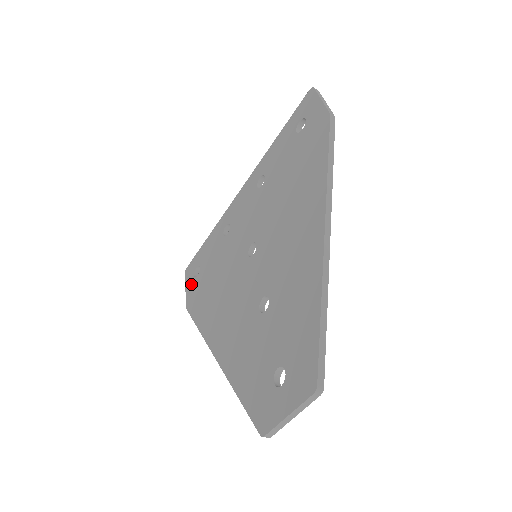
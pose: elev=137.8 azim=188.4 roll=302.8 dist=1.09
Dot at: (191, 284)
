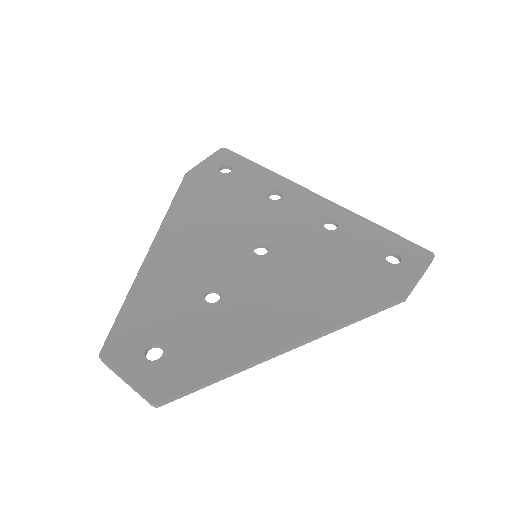
Dot at: (211, 167)
